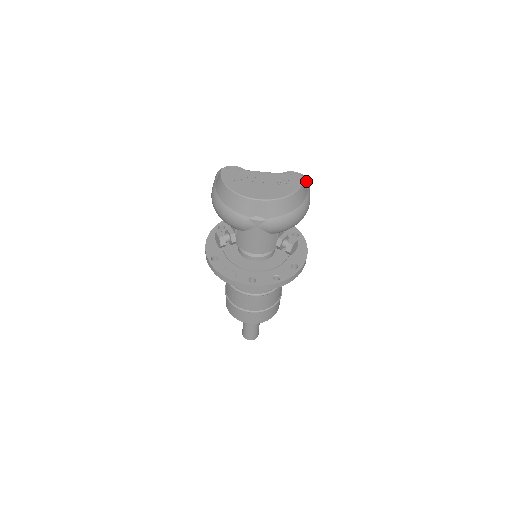
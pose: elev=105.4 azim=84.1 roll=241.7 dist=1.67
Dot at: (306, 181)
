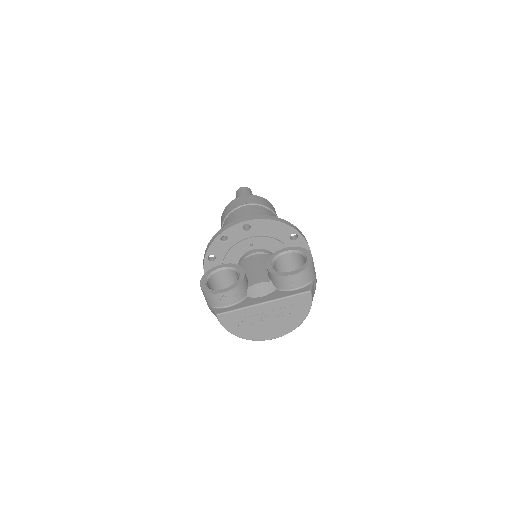
Dot at: (310, 272)
